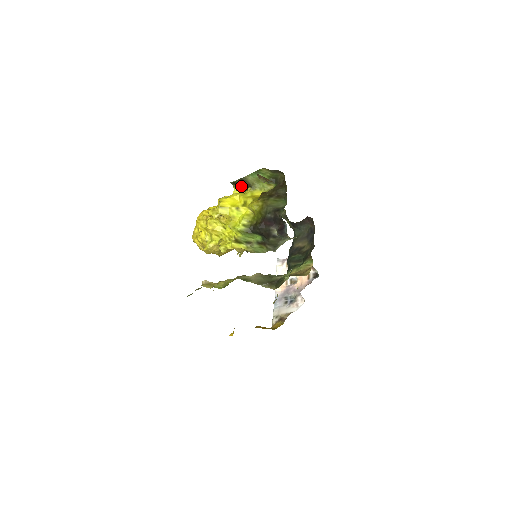
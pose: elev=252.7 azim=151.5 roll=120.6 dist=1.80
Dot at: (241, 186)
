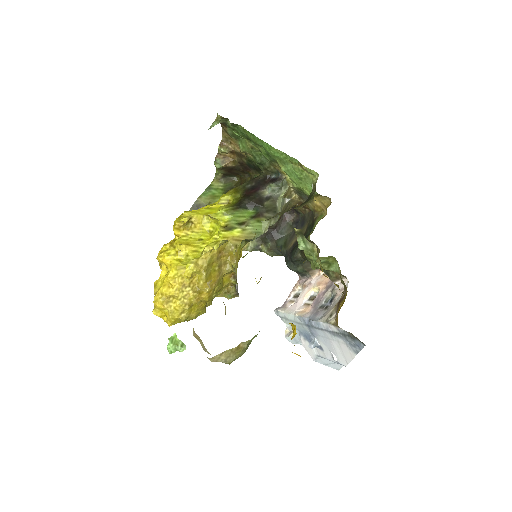
Dot at: occluded
